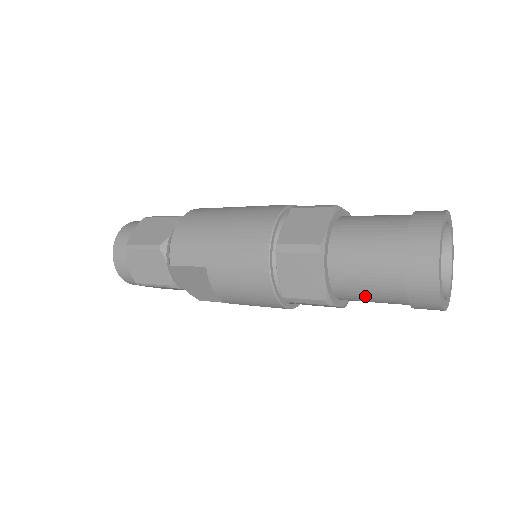
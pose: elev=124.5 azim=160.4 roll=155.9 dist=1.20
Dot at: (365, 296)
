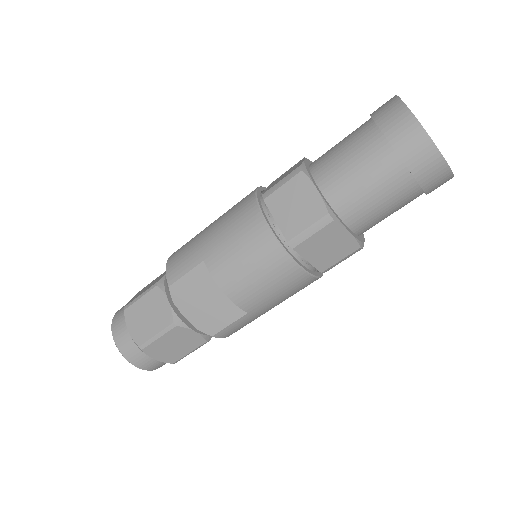
Dot at: (365, 193)
